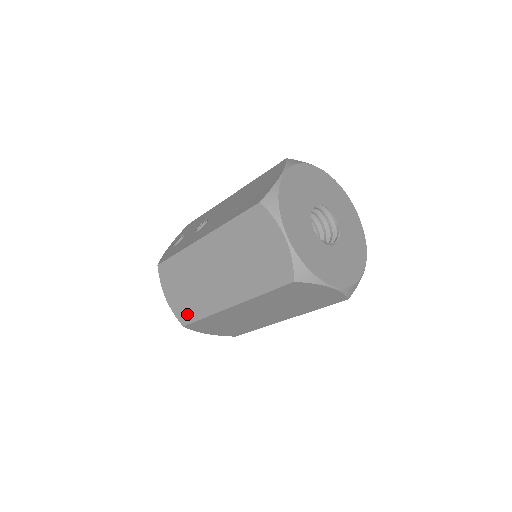
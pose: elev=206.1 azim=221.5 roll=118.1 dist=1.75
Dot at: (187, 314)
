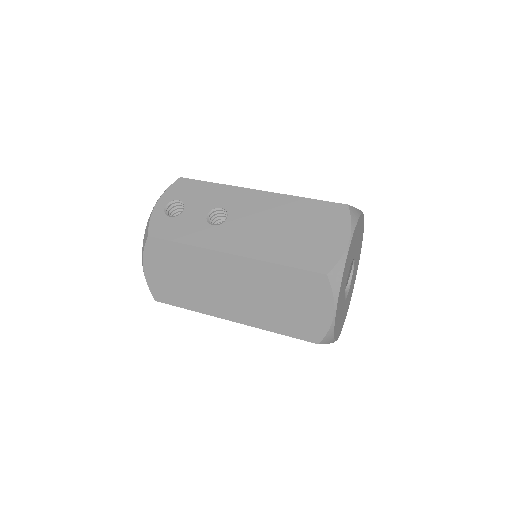
Dot at: (168, 296)
